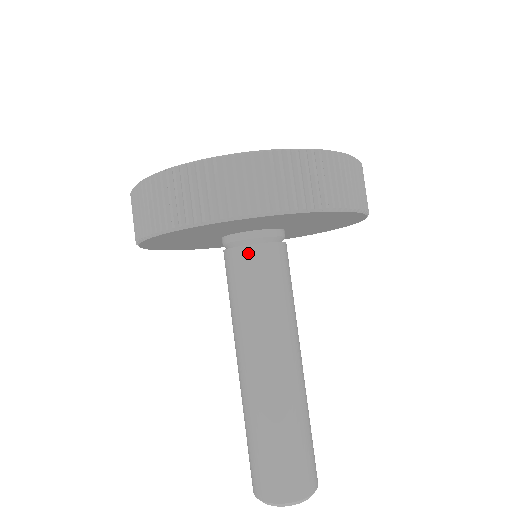
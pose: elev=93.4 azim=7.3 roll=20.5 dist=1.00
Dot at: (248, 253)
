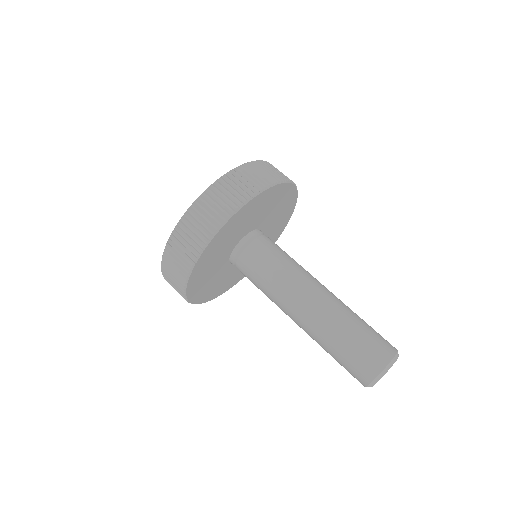
Dot at: (256, 245)
